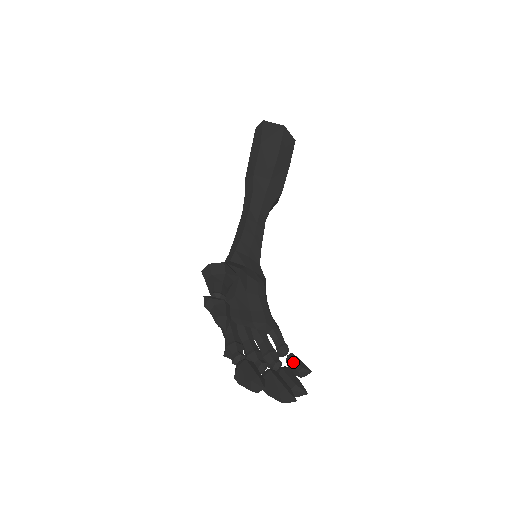
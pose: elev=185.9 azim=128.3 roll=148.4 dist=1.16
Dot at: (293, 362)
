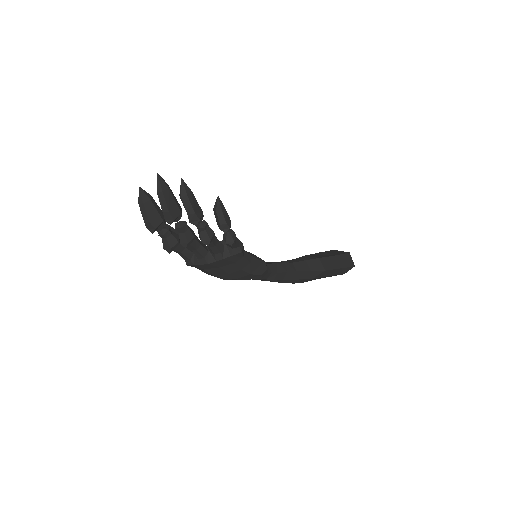
Dot at: occluded
